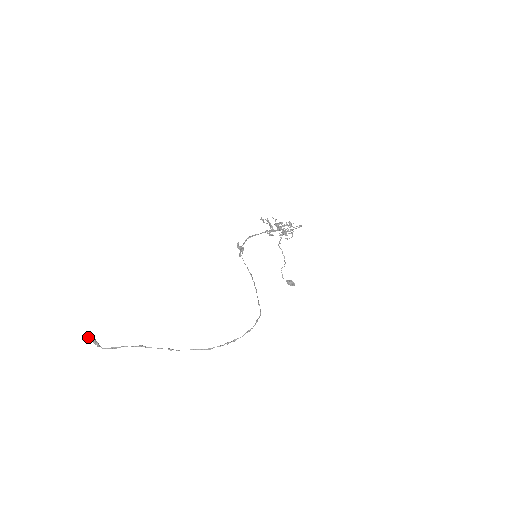
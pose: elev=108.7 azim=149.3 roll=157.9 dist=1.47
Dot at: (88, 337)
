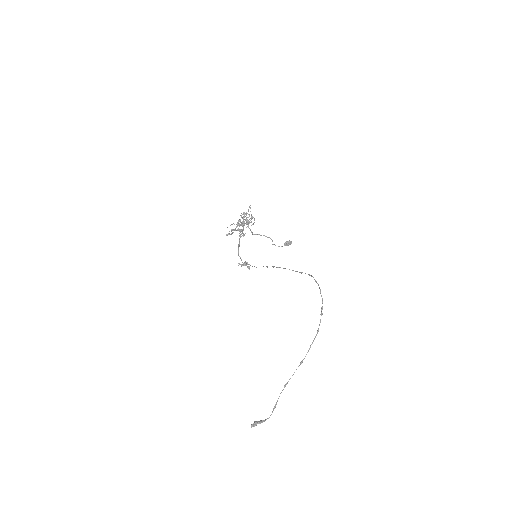
Dot at: (253, 426)
